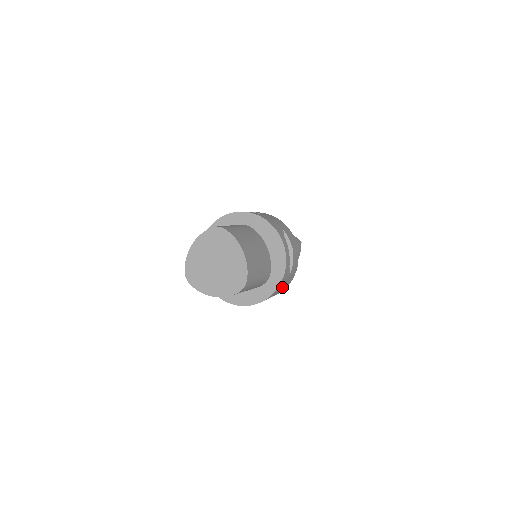
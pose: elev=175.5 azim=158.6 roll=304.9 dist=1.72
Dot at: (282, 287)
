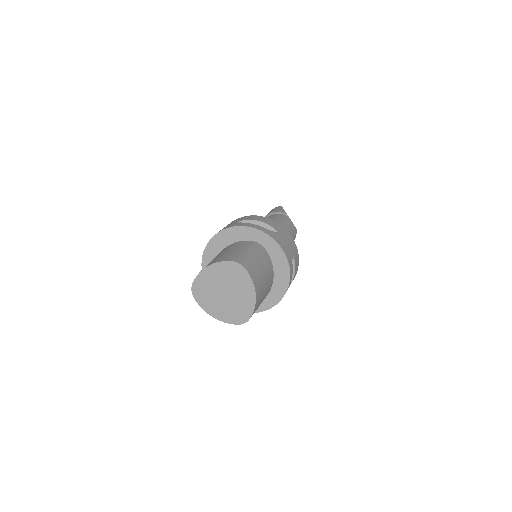
Dot at: occluded
